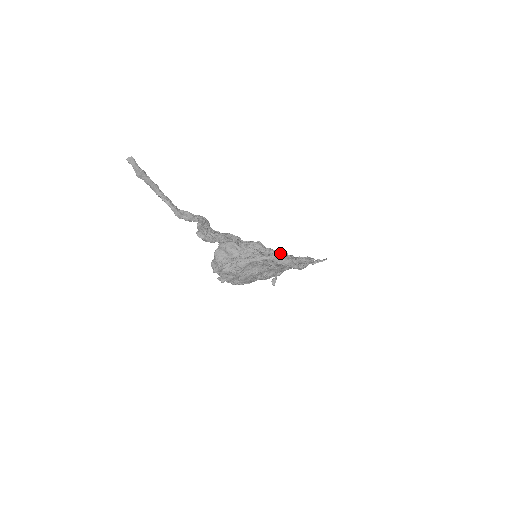
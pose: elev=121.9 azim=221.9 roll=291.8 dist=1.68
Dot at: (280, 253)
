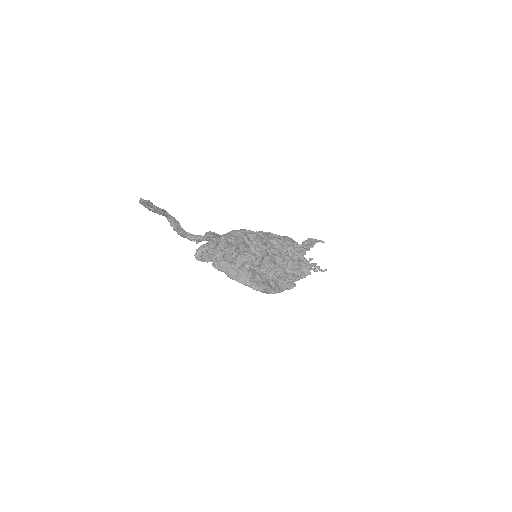
Dot at: (275, 271)
